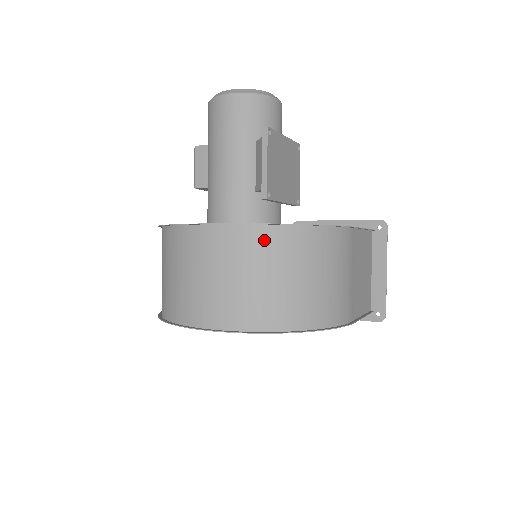
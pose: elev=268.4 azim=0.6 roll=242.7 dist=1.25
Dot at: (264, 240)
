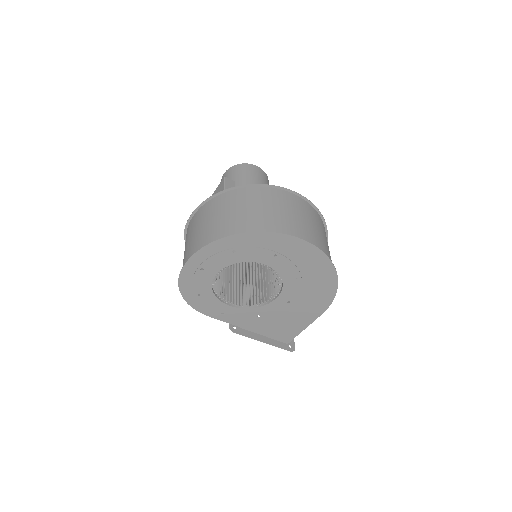
Dot at: (321, 222)
